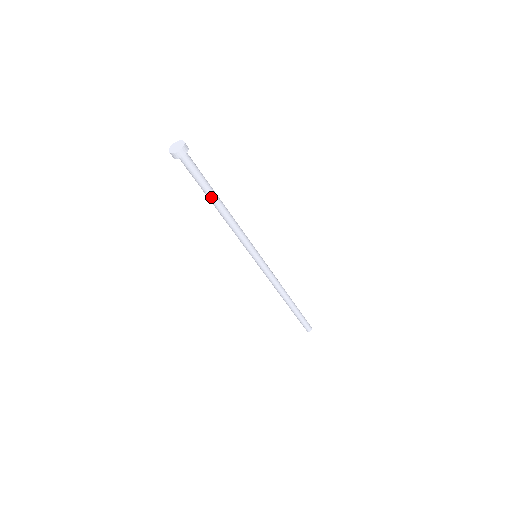
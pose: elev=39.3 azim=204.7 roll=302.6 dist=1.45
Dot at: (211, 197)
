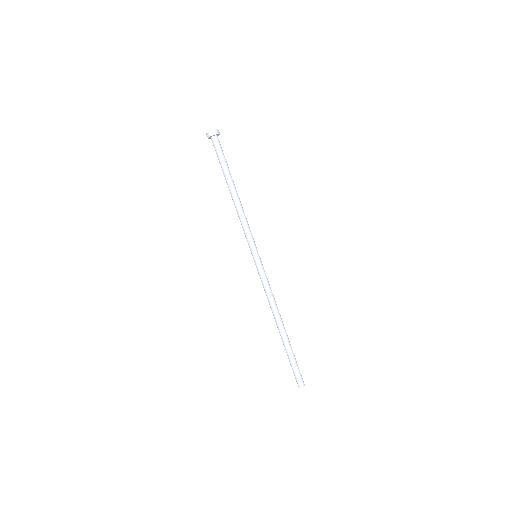
Dot at: (229, 178)
